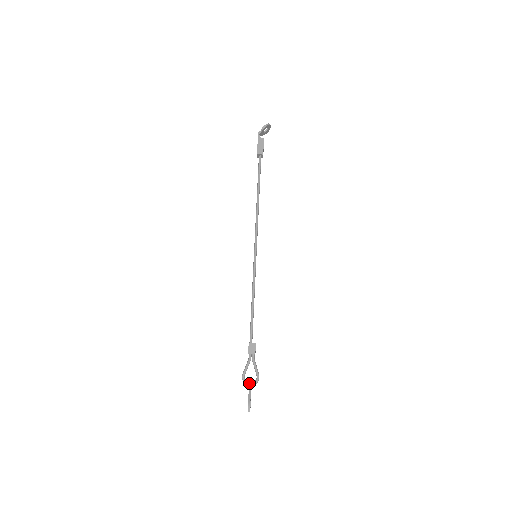
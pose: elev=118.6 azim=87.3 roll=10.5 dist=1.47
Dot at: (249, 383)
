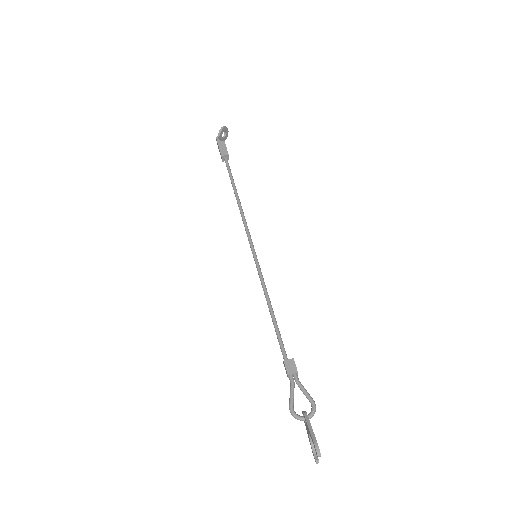
Dot at: (304, 415)
